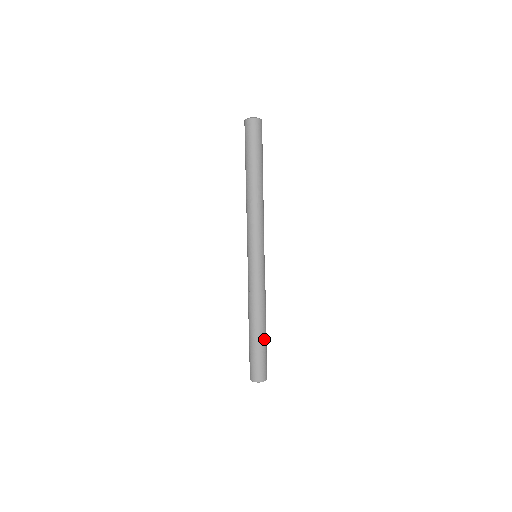
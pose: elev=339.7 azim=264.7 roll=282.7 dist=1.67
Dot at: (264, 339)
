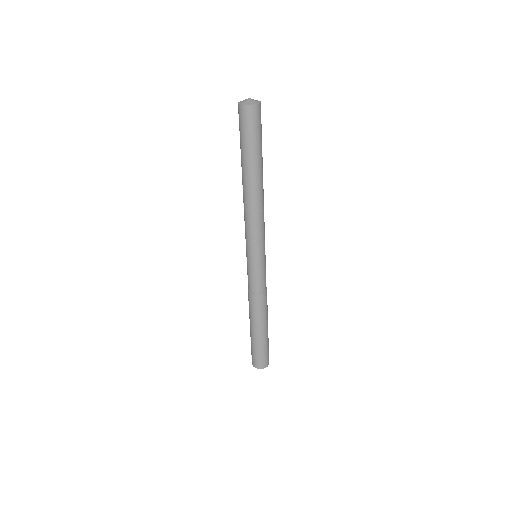
Dot at: (266, 333)
